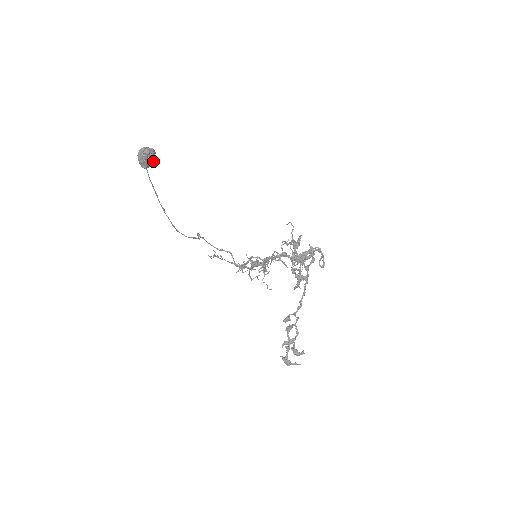
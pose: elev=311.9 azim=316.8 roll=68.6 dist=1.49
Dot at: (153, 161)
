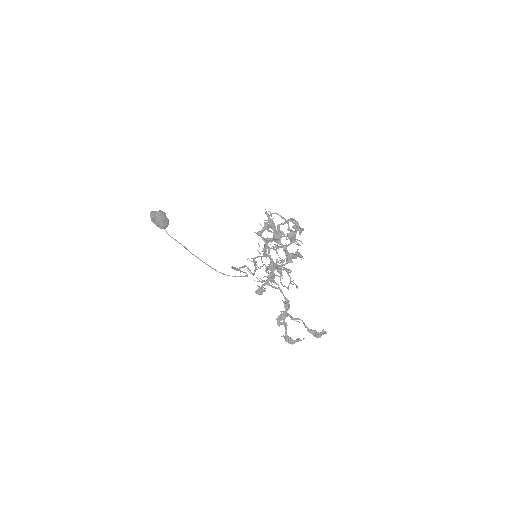
Dot at: (165, 220)
